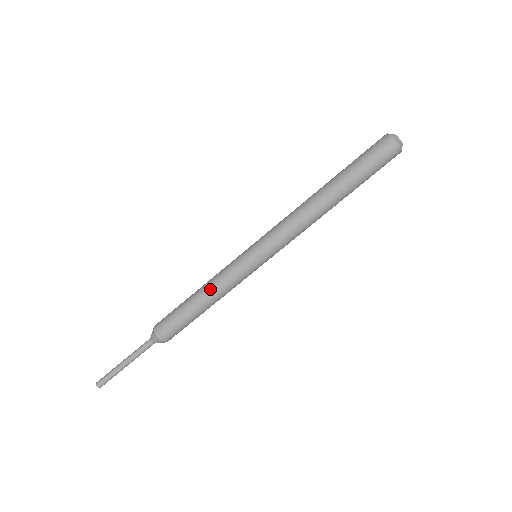
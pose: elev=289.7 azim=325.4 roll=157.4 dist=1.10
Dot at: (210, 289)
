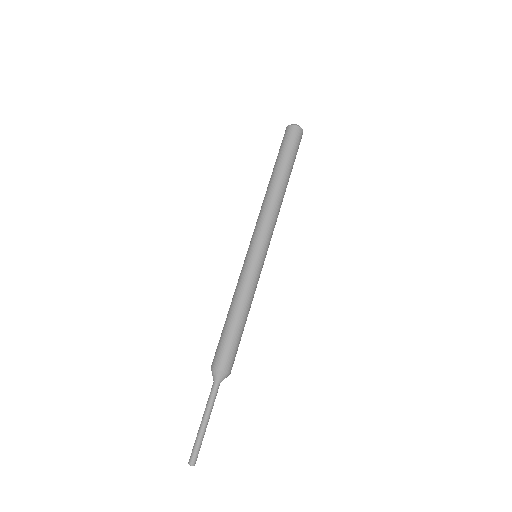
Dot at: (242, 301)
